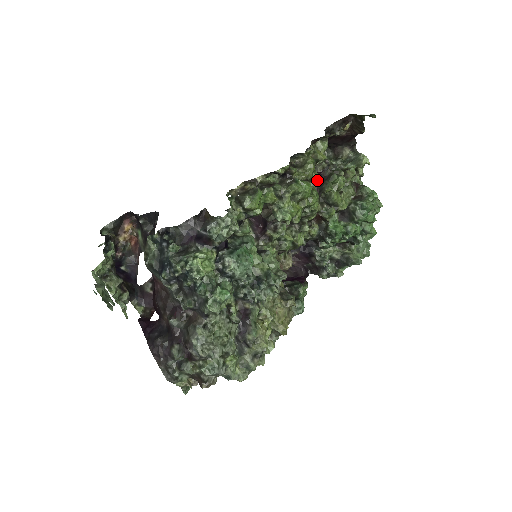
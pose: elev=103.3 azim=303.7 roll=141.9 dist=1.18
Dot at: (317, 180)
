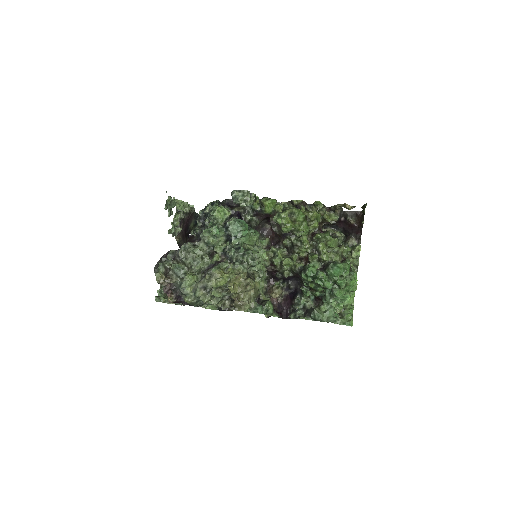
Dot at: (314, 224)
